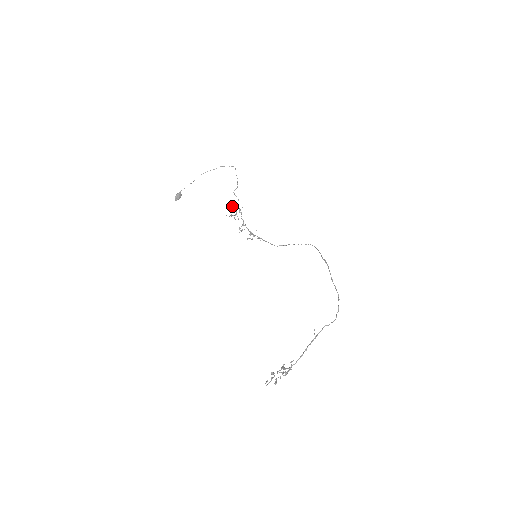
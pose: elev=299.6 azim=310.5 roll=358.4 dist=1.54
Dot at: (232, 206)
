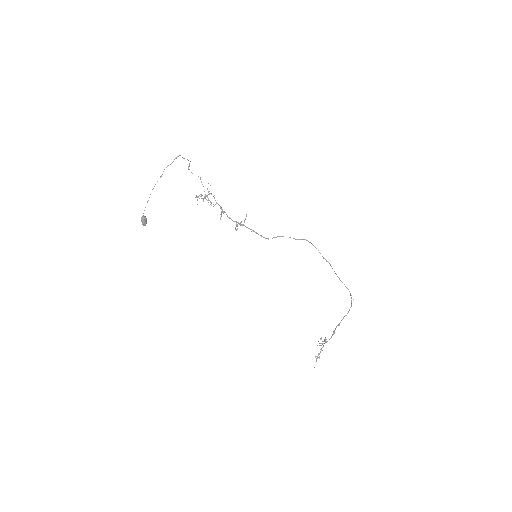
Dot at: occluded
